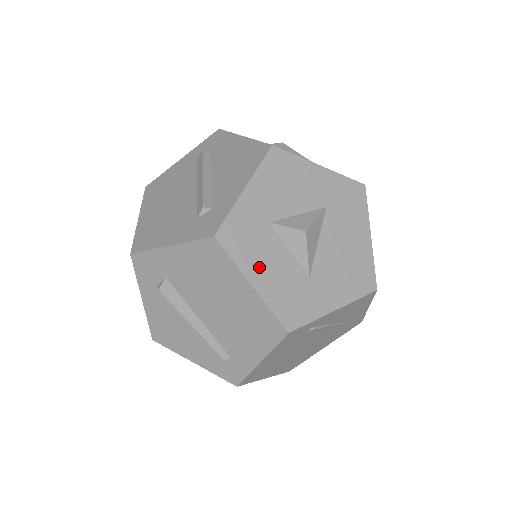
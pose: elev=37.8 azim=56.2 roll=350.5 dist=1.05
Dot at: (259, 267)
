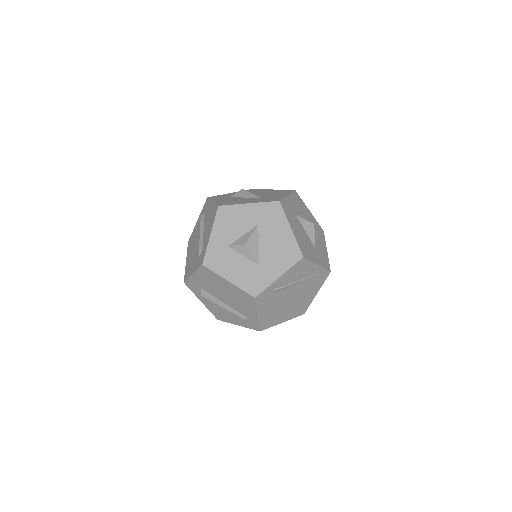
Dot at: (229, 271)
